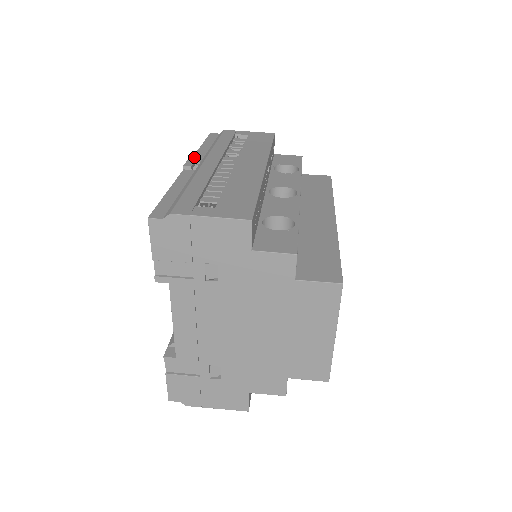
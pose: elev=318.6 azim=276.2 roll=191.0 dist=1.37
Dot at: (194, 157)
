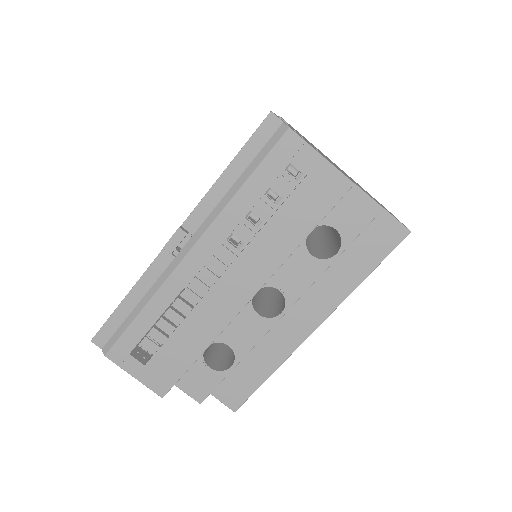
Dot at: (193, 214)
